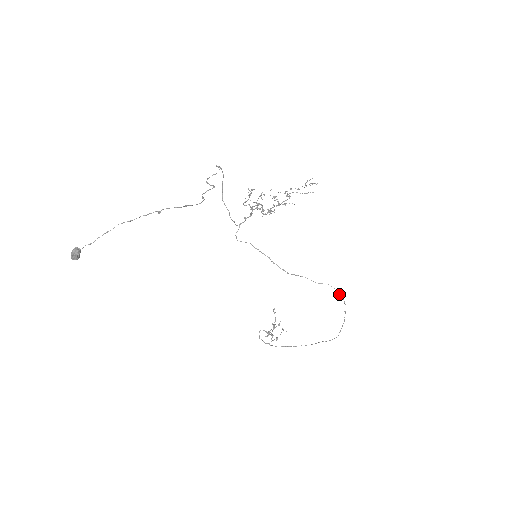
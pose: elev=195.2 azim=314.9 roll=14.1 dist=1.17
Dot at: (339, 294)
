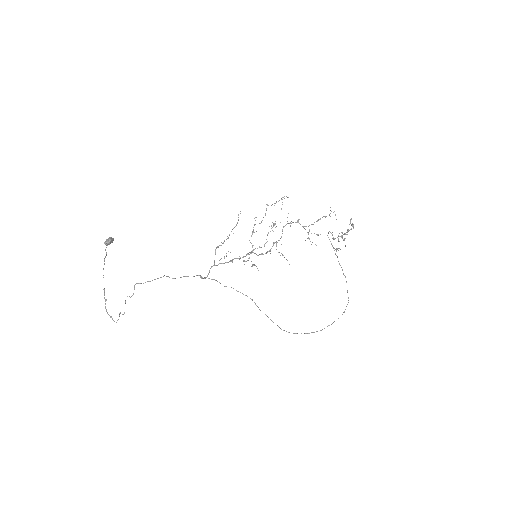
Dot at: occluded
